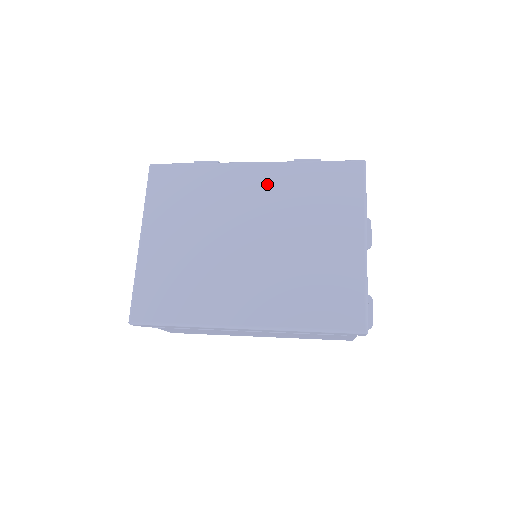
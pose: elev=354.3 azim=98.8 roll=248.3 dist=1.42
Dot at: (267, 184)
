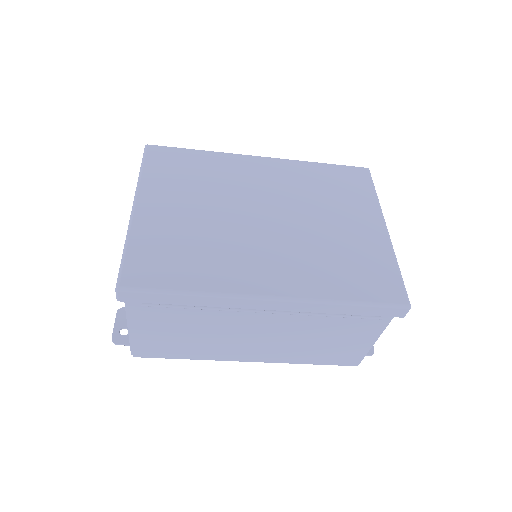
Dot at: (278, 174)
